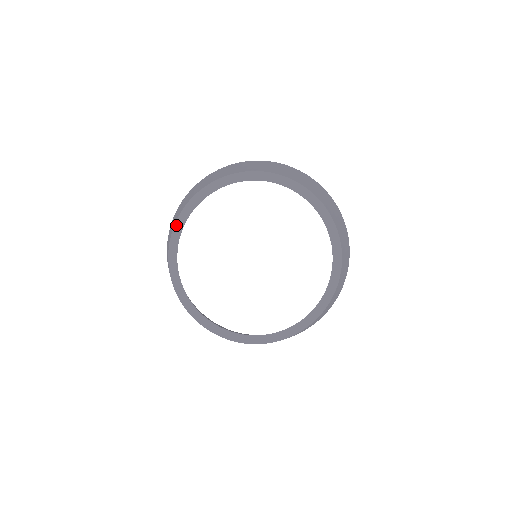
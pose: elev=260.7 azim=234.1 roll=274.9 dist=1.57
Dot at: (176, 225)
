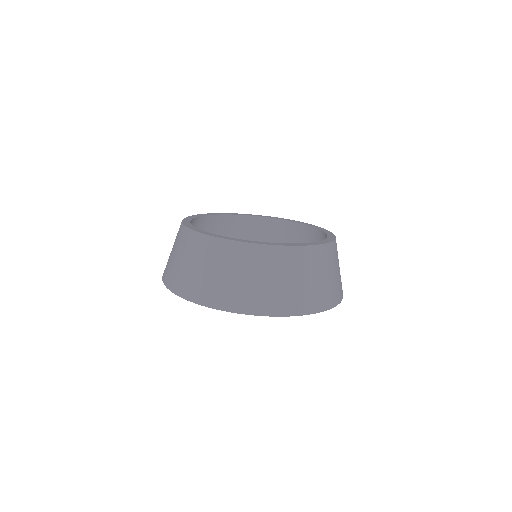
Dot at: occluded
